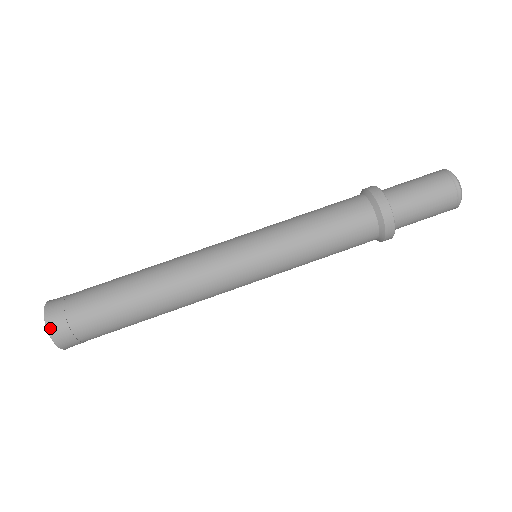
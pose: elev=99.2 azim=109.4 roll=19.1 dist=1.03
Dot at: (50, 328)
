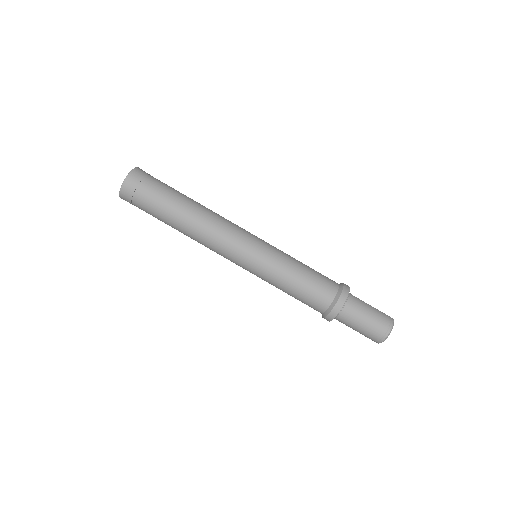
Dot at: (121, 198)
